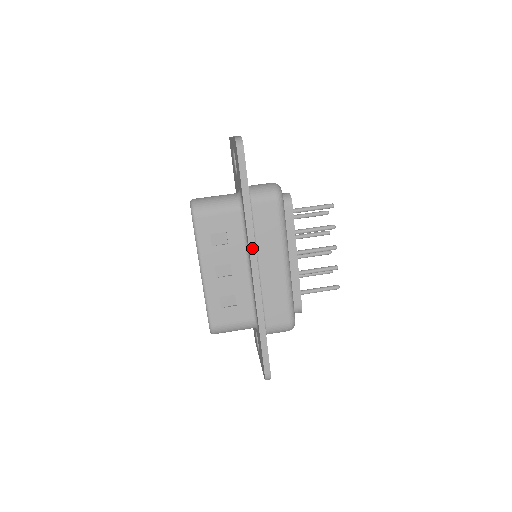
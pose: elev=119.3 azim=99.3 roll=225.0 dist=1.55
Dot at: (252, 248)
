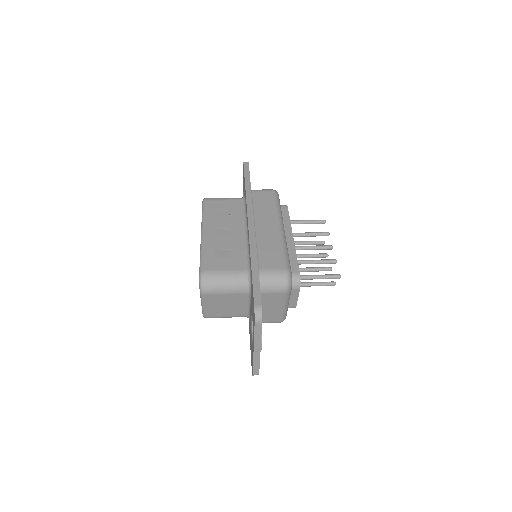
Dot at: (249, 208)
